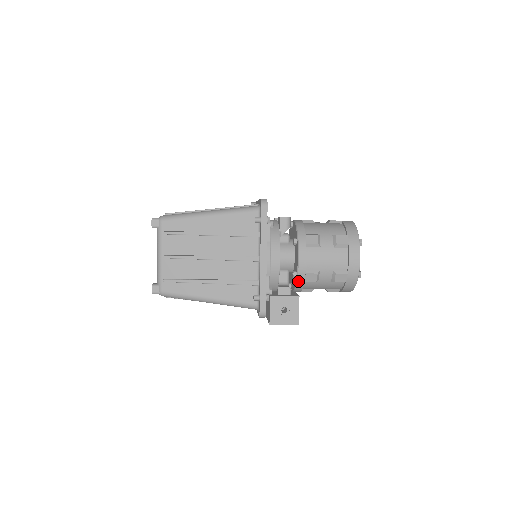
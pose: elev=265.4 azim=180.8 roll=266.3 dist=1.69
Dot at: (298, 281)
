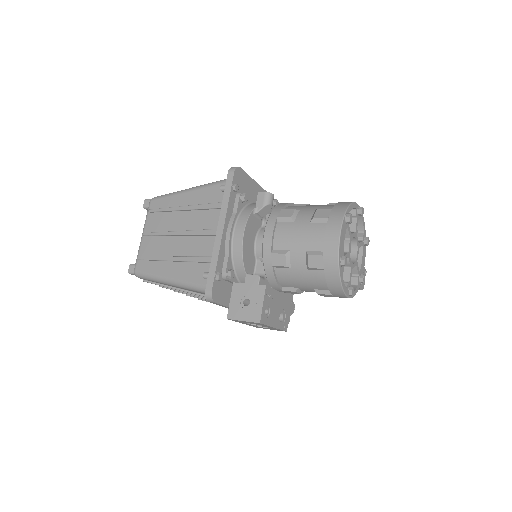
Dot at: (265, 265)
